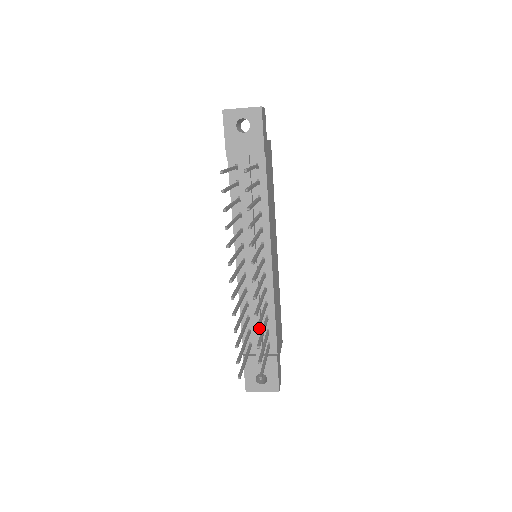
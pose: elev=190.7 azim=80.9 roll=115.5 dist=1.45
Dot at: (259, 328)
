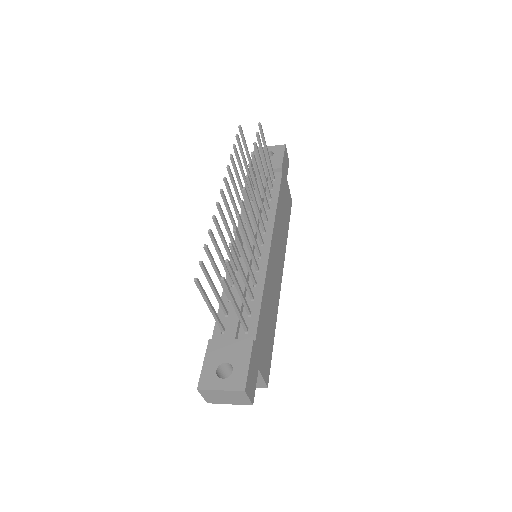
Dot at: (238, 235)
